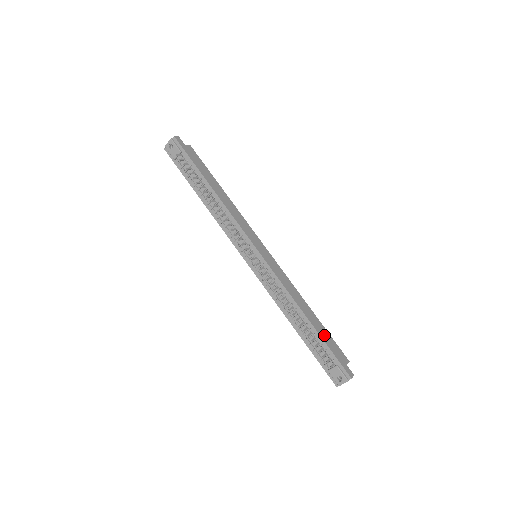
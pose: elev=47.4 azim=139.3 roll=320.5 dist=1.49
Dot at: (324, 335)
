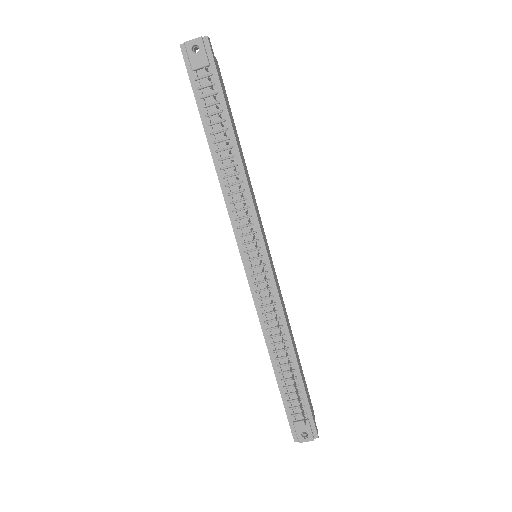
Dot at: (303, 379)
